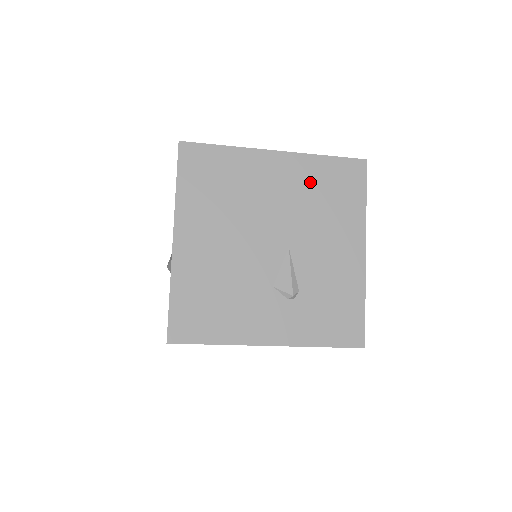
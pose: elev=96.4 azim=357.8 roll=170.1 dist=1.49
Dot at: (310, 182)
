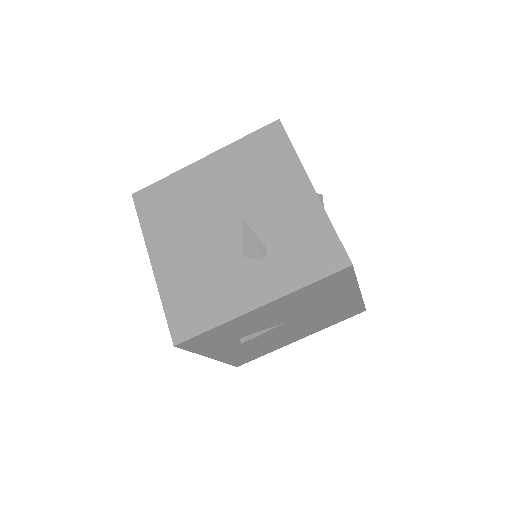
Dot at: (240, 163)
